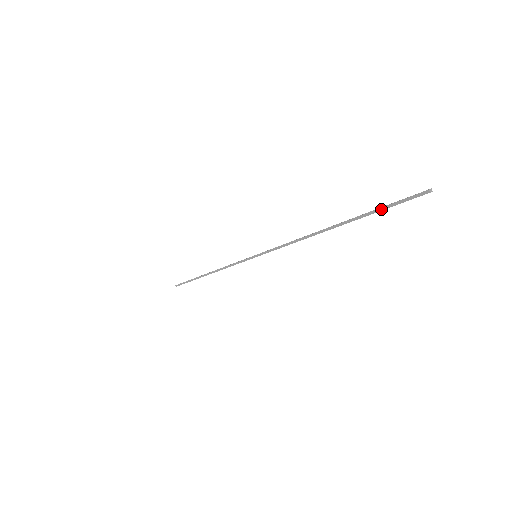
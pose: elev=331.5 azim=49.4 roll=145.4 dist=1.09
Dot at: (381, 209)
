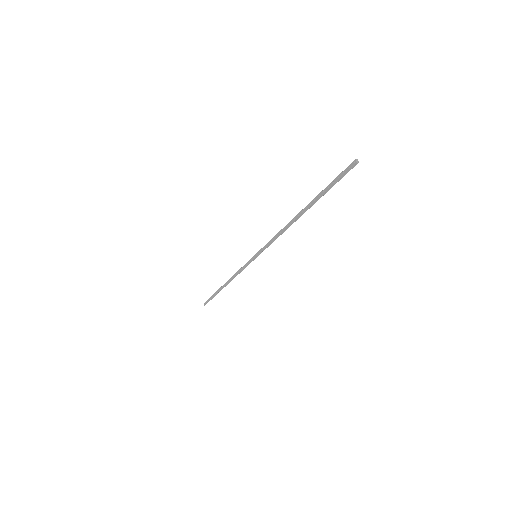
Dot at: (331, 187)
